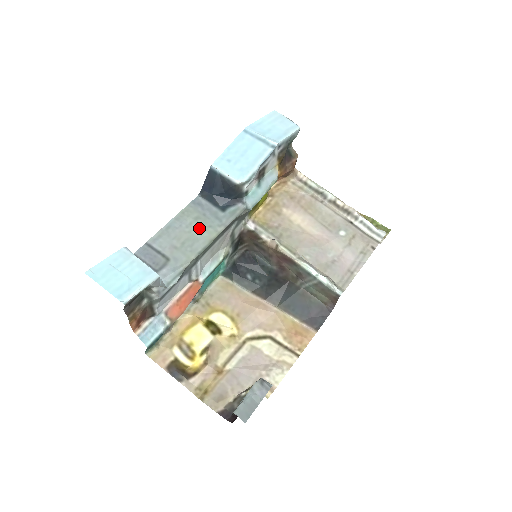
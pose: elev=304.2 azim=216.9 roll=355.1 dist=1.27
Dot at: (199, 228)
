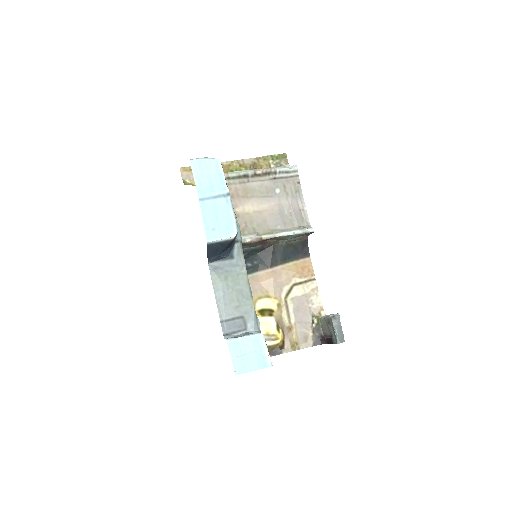
Dot at: (234, 282)
